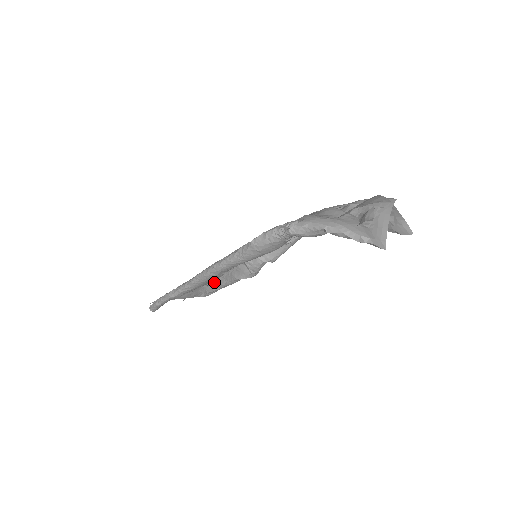
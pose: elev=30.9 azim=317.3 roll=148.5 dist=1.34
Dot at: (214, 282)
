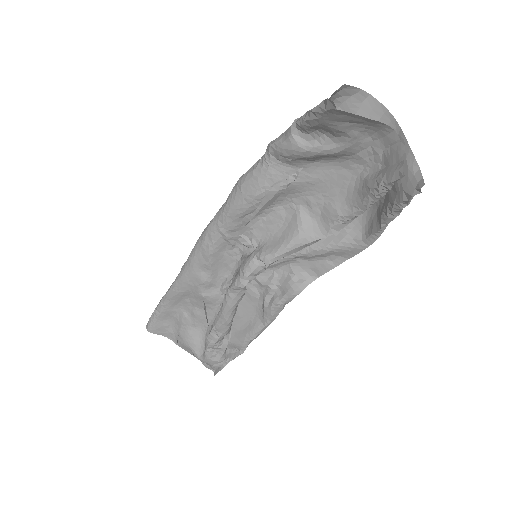
Dot at: occluded
